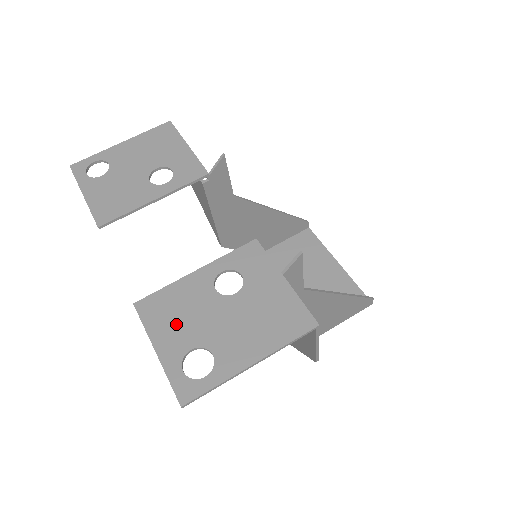
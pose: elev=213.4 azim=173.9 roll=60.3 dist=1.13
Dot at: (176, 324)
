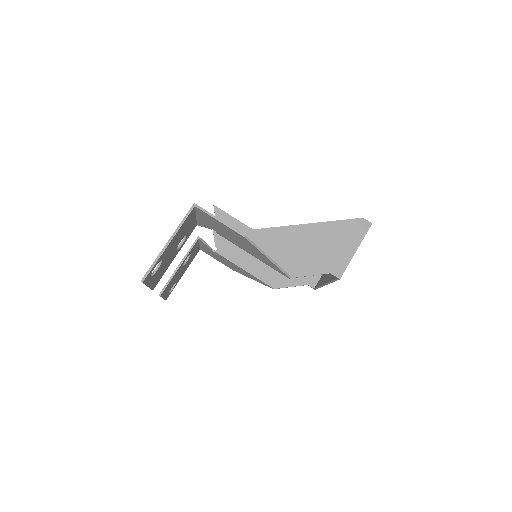
Dot at: occluded
